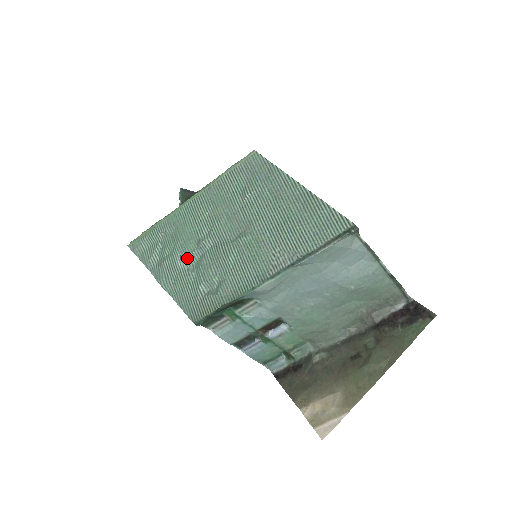
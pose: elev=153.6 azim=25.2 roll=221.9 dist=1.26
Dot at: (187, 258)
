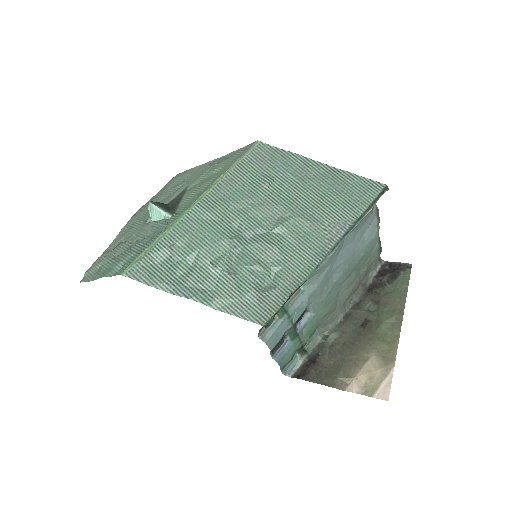
Dot at: (222, 262)
